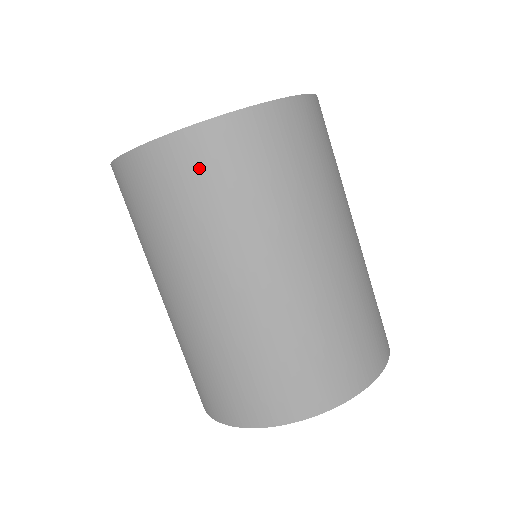
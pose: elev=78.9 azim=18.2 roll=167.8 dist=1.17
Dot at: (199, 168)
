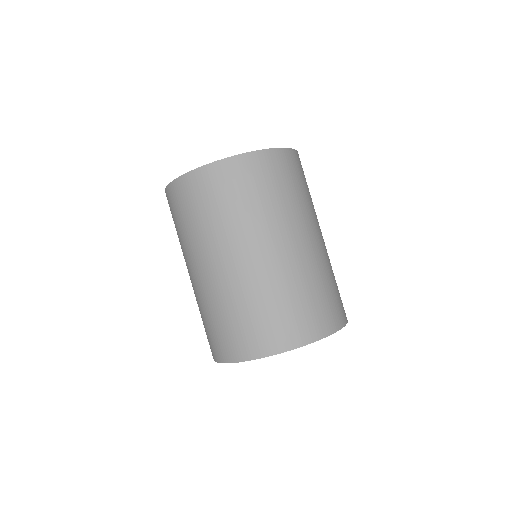
Dot at: (284, 170)
